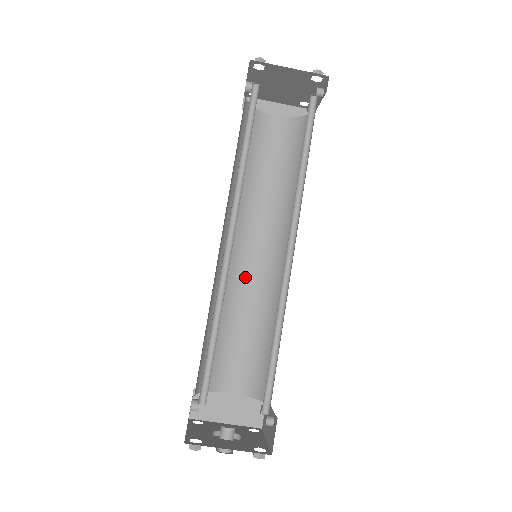
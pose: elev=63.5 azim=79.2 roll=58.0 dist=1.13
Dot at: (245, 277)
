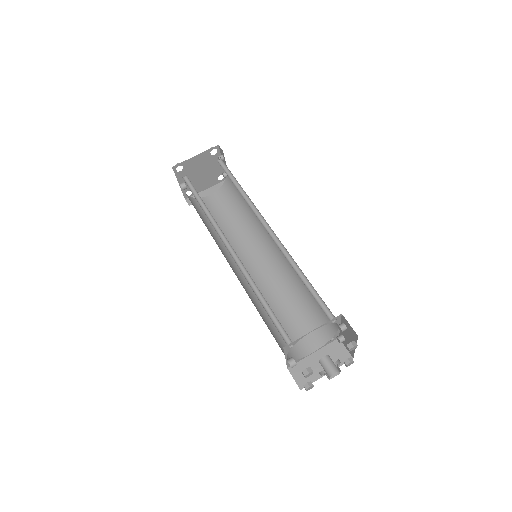
Dot at: (263, 282)
